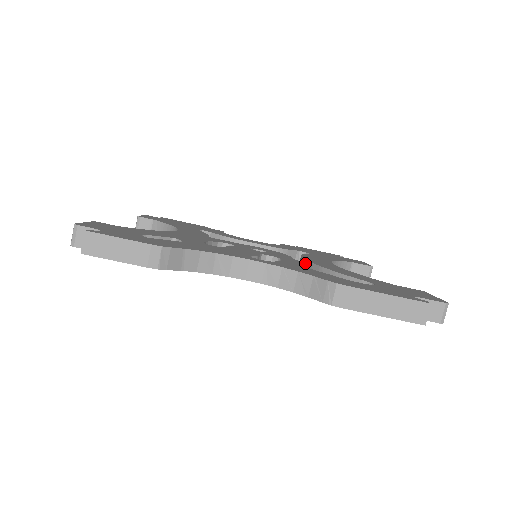
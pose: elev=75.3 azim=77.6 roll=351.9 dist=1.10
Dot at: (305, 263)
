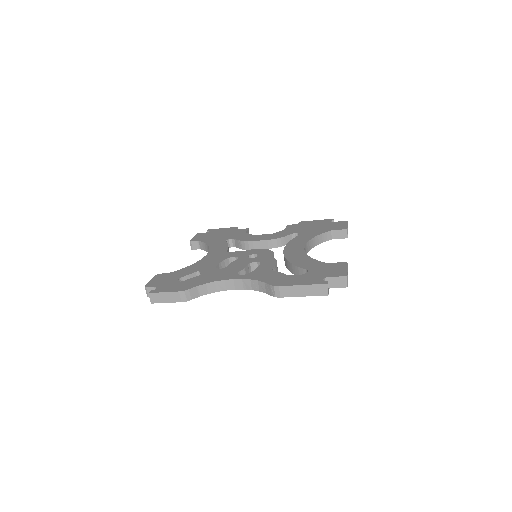
Dot at: (276, 261)
